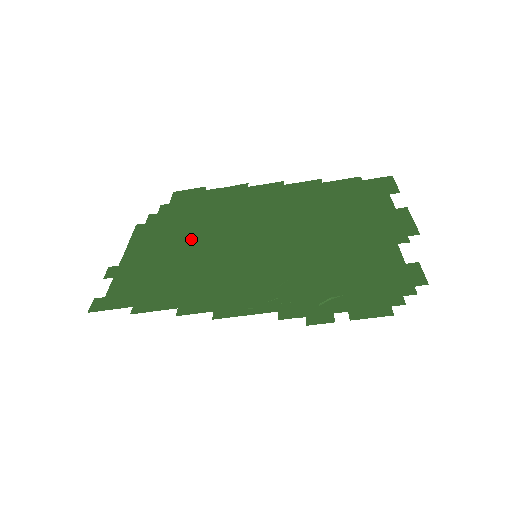
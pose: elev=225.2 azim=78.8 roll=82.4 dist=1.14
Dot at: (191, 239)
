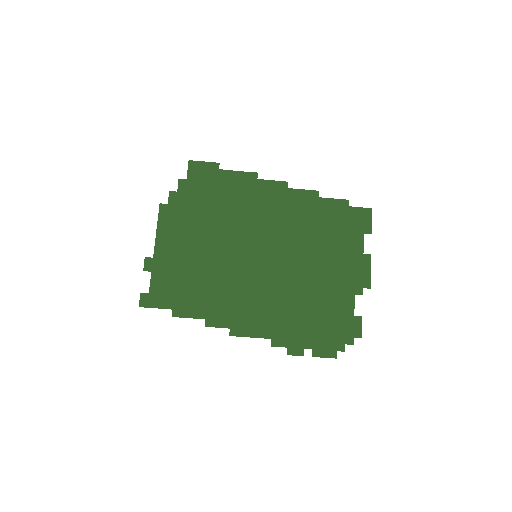
Dot at: (203, 214)
